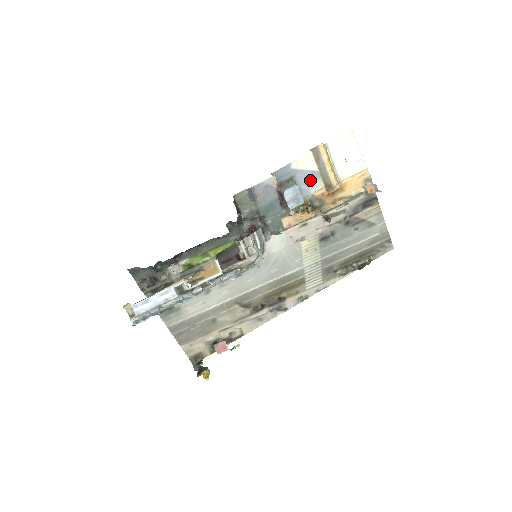
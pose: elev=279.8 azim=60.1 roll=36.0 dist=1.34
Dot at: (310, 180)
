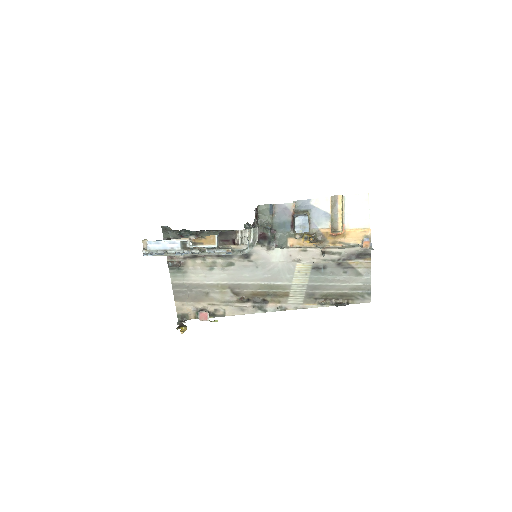
Dot at: (321, 218)
